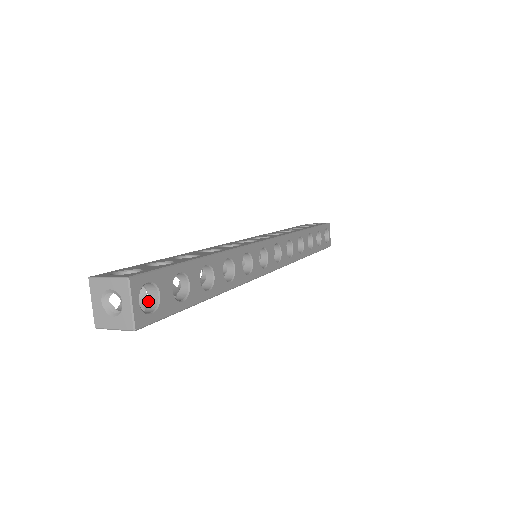
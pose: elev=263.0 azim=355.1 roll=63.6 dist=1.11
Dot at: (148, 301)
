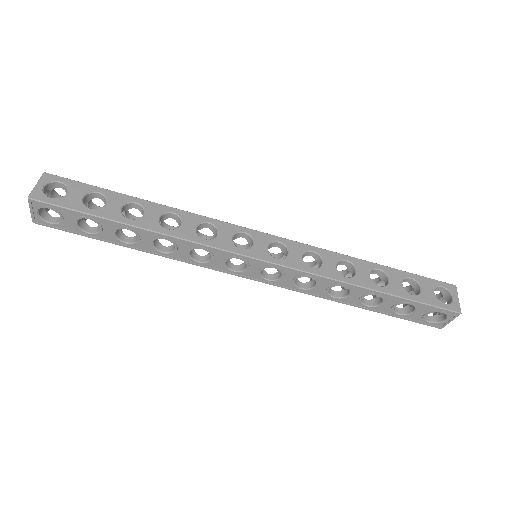
Dot at: occluded
